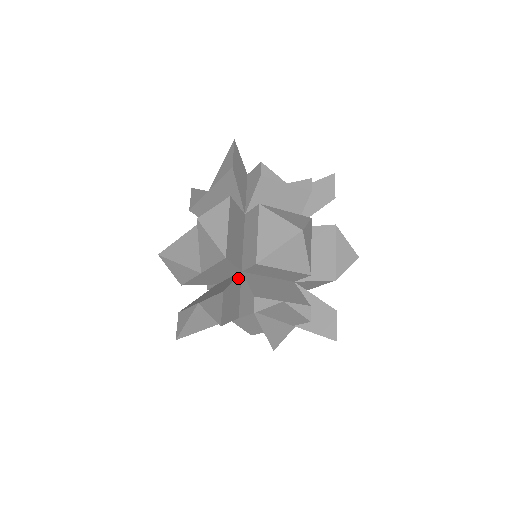
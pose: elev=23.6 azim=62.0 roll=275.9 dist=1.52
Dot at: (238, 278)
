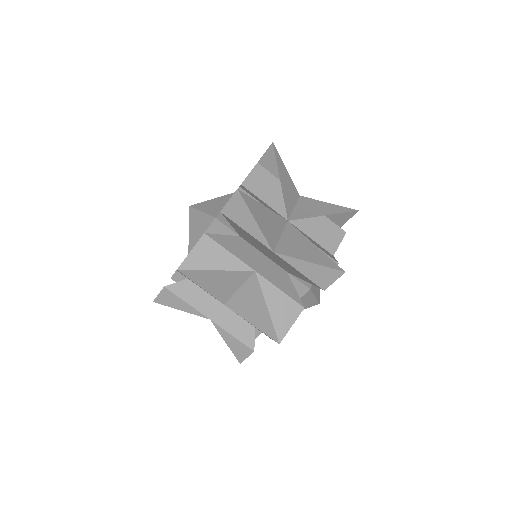
Dot at: occluded
